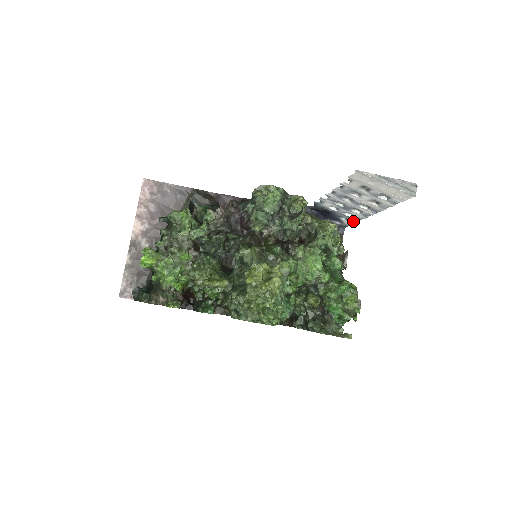
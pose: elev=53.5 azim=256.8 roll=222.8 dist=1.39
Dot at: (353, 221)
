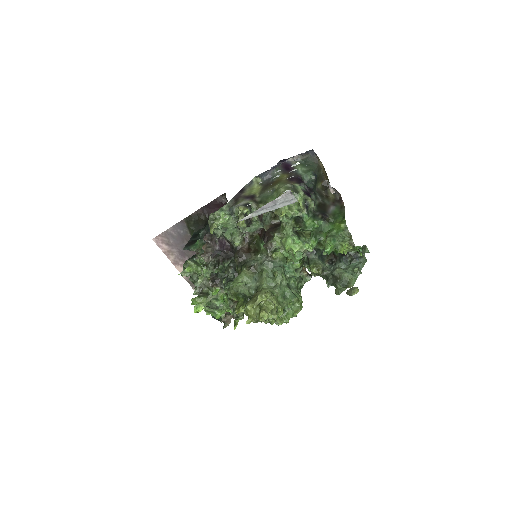
Dot at: occluded
